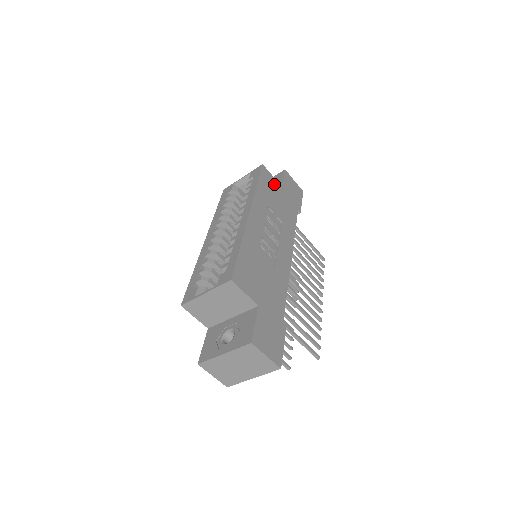
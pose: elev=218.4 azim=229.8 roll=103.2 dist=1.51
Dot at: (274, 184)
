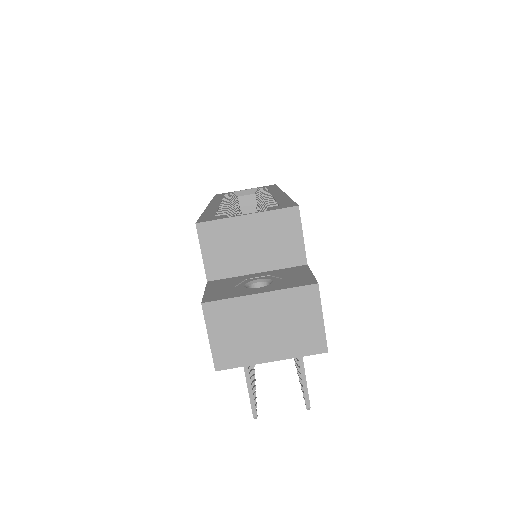
Dot at: occluded
